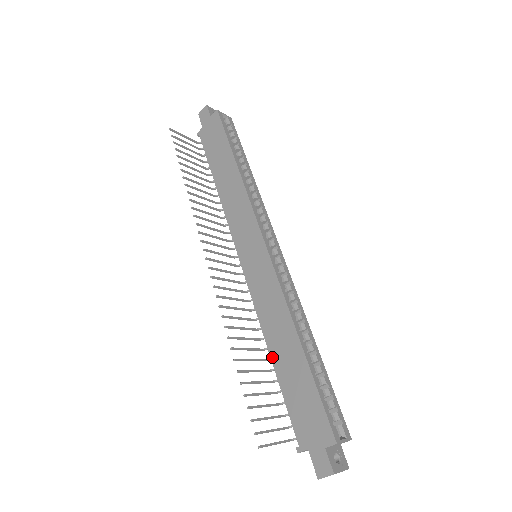
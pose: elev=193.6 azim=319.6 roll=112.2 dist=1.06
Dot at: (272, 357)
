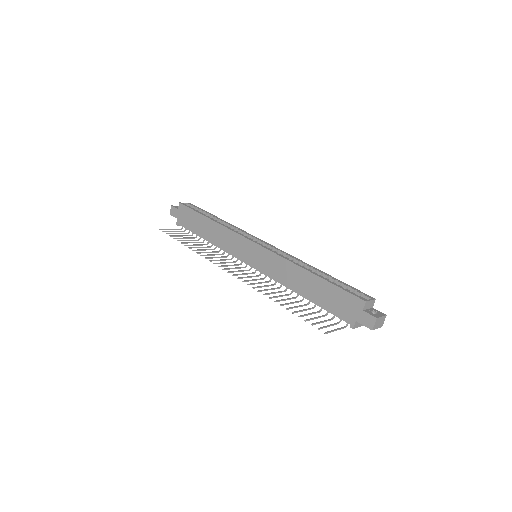
Dot at: (303, 295)
